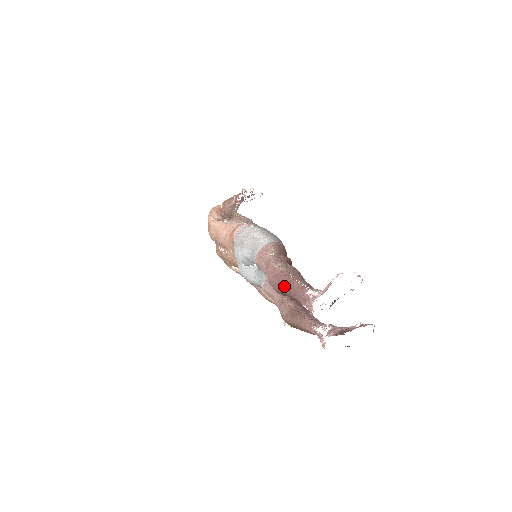
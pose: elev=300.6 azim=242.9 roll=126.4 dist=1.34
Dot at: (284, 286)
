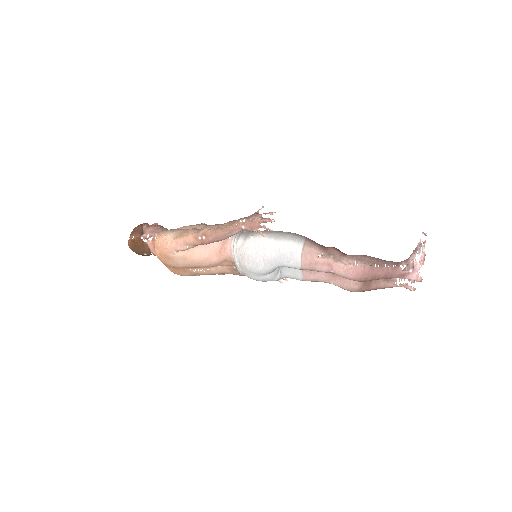
Dot at: (379, 276)
